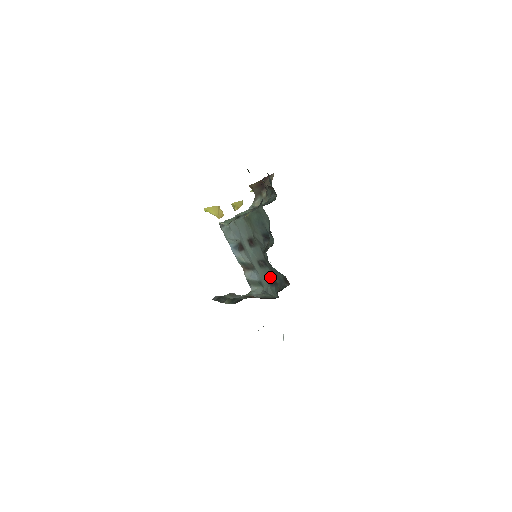
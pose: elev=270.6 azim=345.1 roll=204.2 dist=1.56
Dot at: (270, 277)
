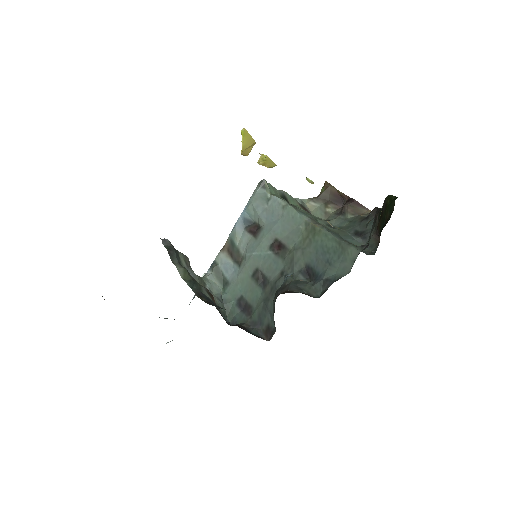
Dot at: (250, 299)
